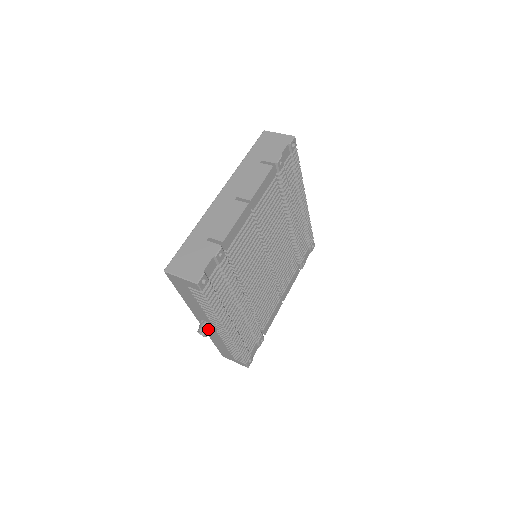
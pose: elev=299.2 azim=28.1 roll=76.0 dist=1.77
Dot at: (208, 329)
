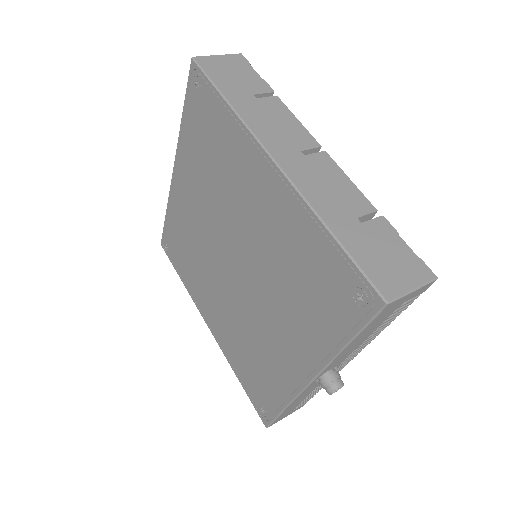
Dot at: occluded
